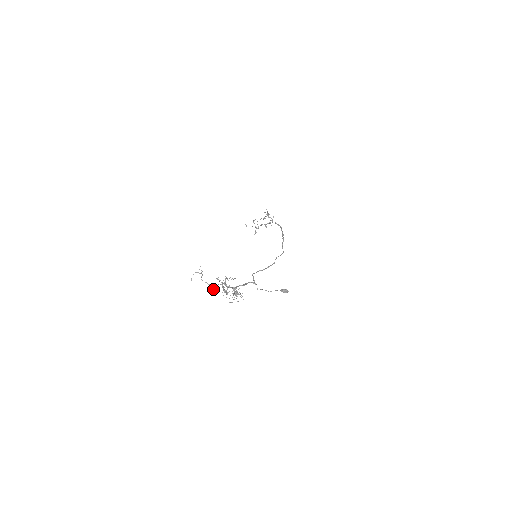
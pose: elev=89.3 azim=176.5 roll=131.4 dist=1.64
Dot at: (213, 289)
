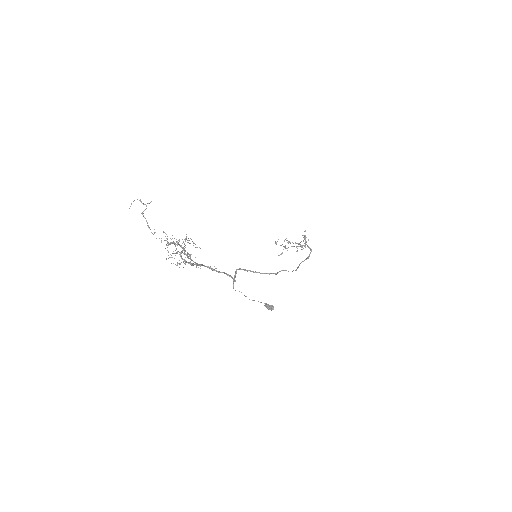
Dot at: occluded
